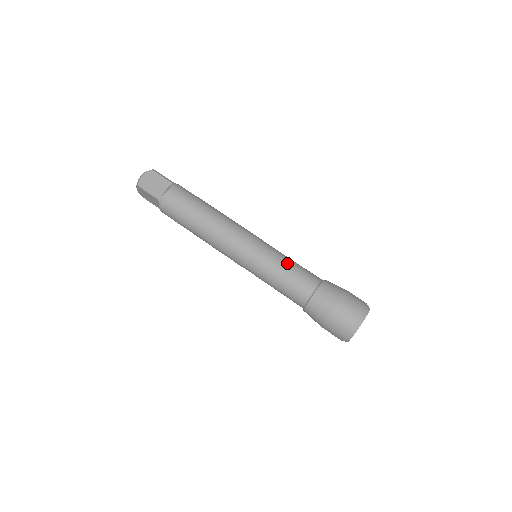
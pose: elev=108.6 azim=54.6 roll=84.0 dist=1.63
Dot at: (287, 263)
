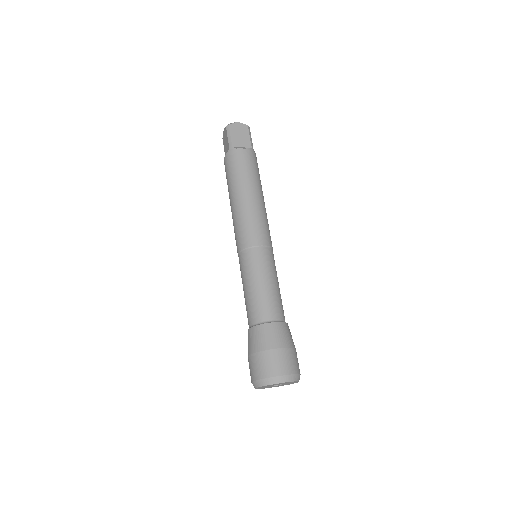
Dot at: (272, 281)
